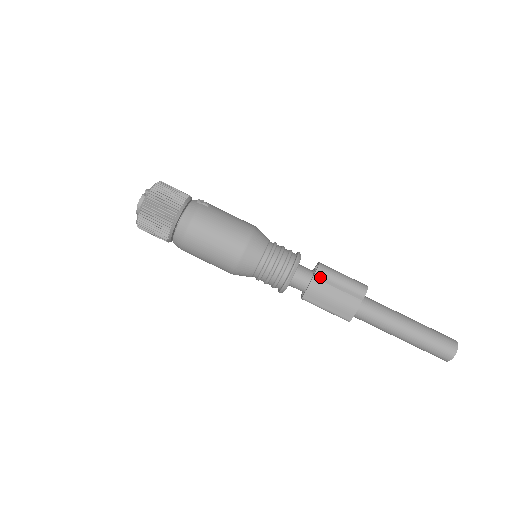
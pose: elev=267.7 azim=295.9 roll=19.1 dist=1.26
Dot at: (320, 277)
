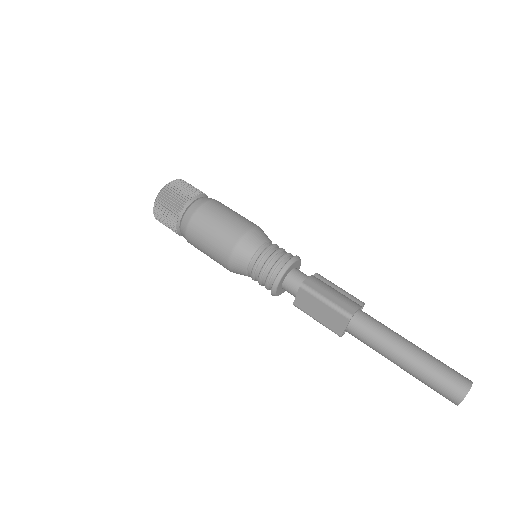
Dot at: (320, 277)
